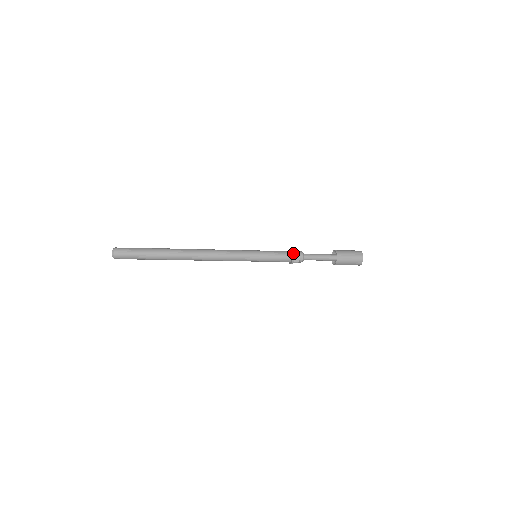
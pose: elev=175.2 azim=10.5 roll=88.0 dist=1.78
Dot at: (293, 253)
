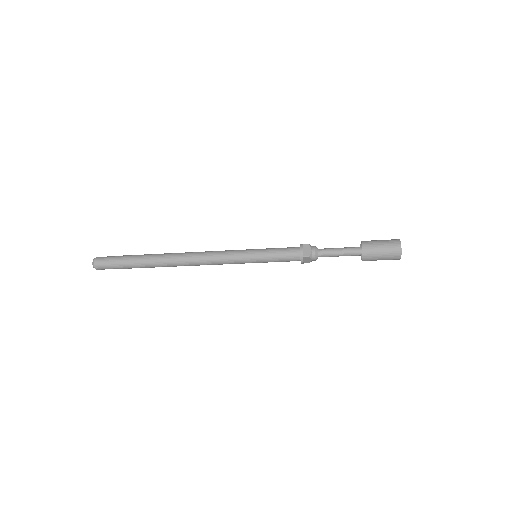
Dot at: (301, 259)
